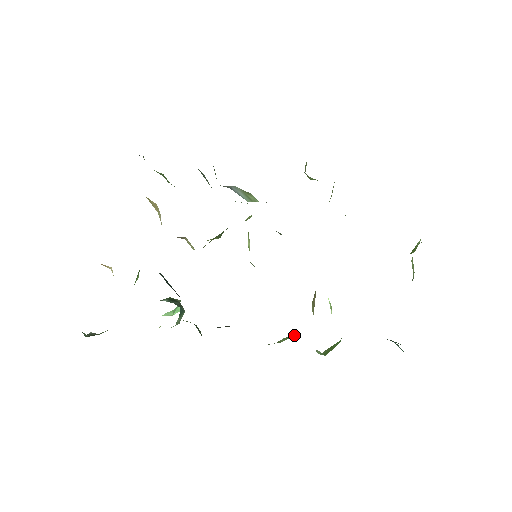
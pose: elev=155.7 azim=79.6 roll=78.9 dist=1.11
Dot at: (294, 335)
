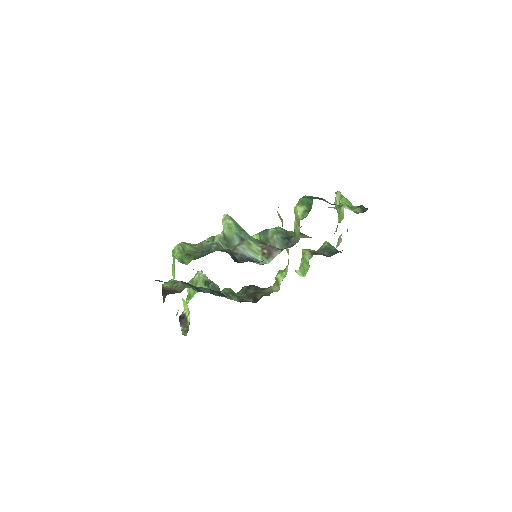
Dot at: (284, 272)
